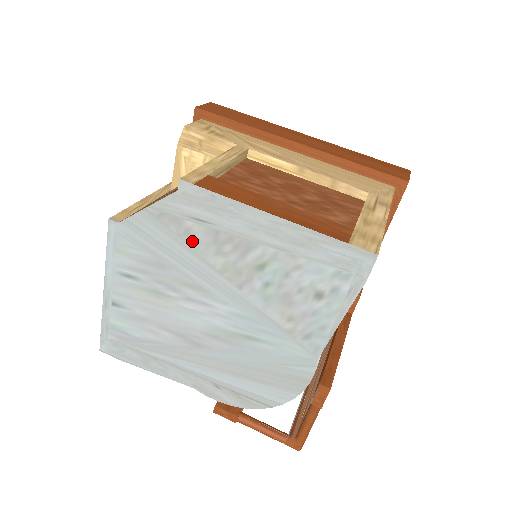
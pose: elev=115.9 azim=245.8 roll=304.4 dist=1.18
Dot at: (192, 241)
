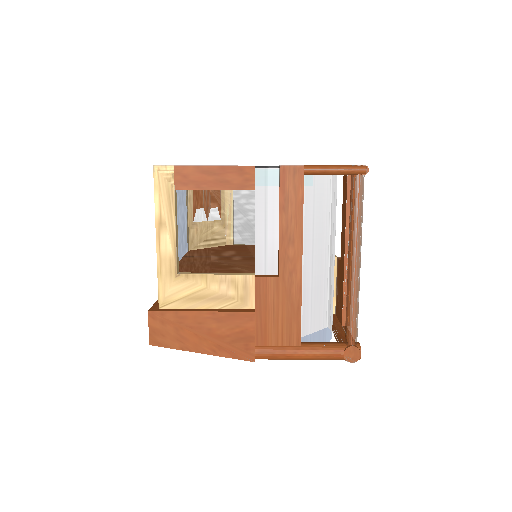
Dot at: occluded
